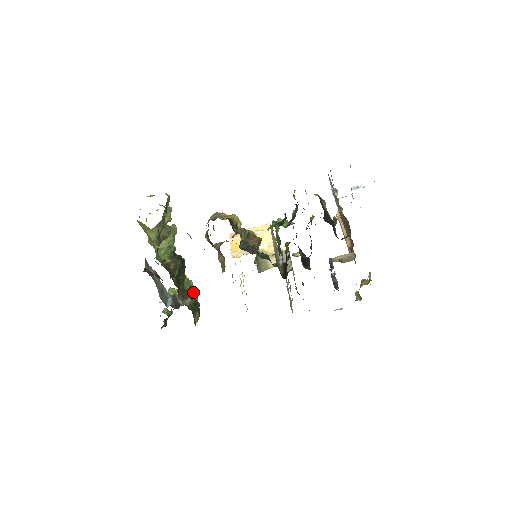
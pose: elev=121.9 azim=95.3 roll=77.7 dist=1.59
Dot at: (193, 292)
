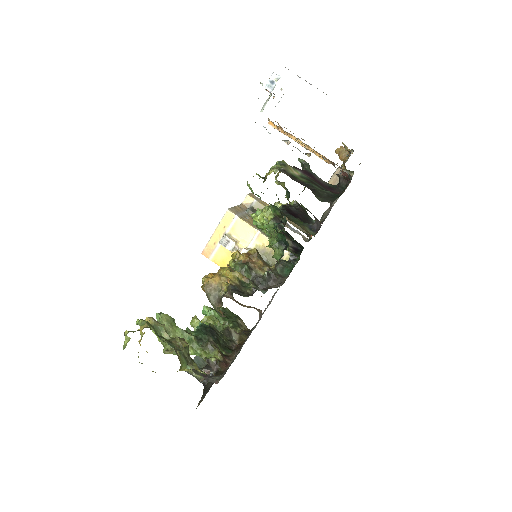
Dot at: occluded
